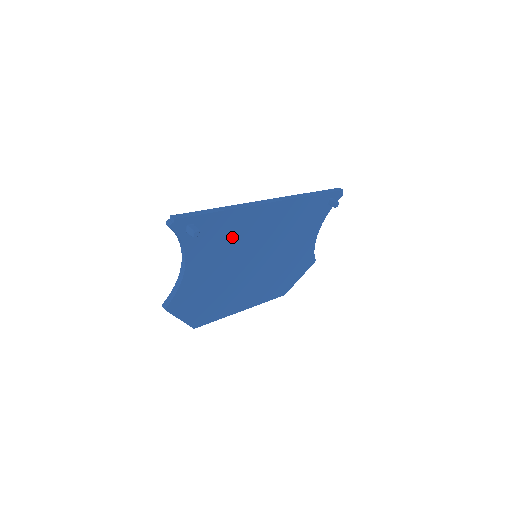
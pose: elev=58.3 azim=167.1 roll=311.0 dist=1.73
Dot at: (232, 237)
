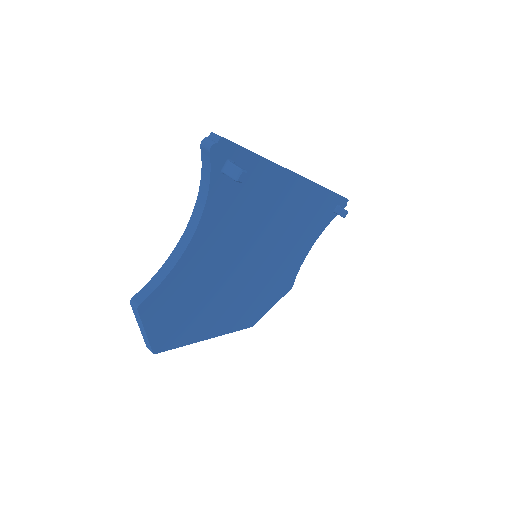
Dot at: (254, 211)
